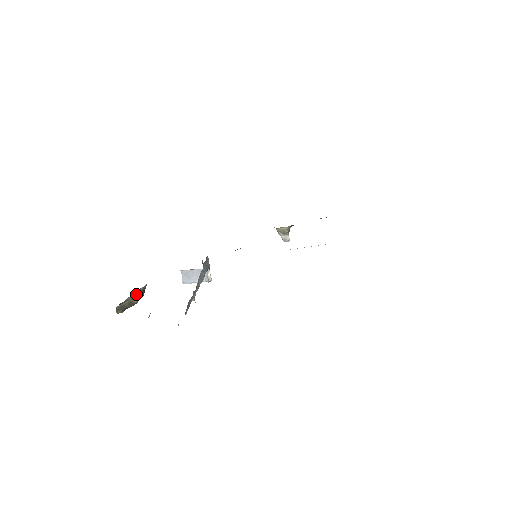
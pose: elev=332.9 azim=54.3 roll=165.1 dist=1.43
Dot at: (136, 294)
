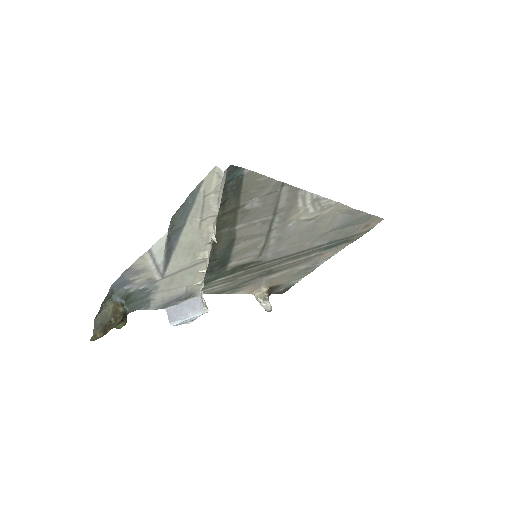
Dot at: (123, 296)
